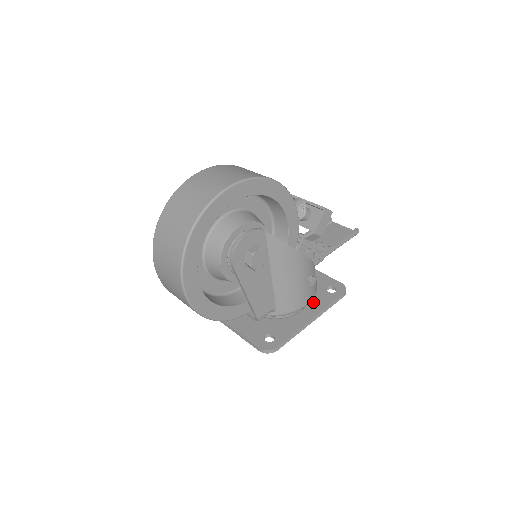
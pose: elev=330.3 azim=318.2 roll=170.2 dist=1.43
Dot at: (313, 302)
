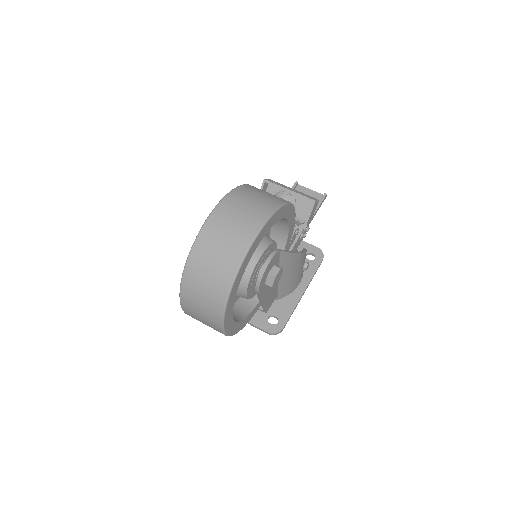
Dot at: occluded
